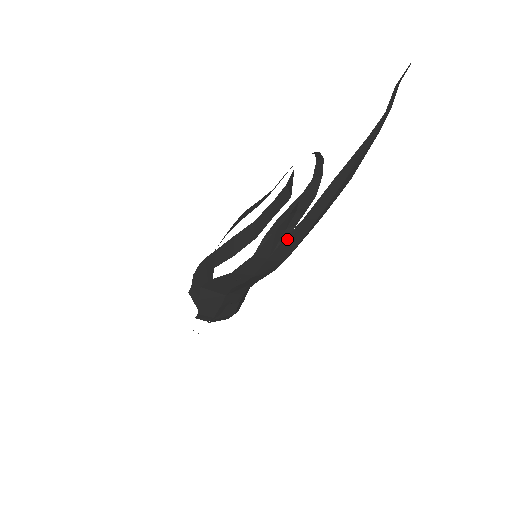
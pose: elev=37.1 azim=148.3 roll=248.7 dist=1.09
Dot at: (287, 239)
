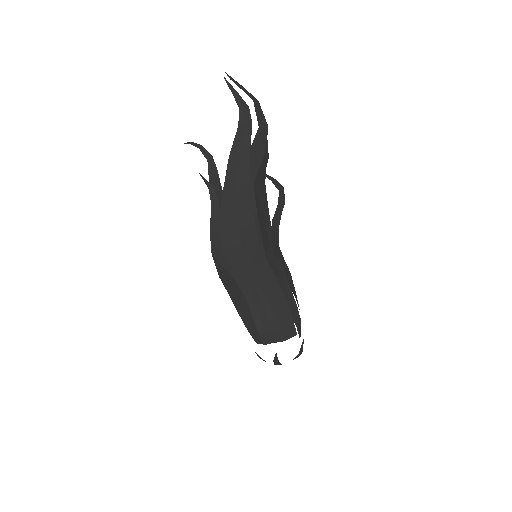
Dot at: (223, 209)
